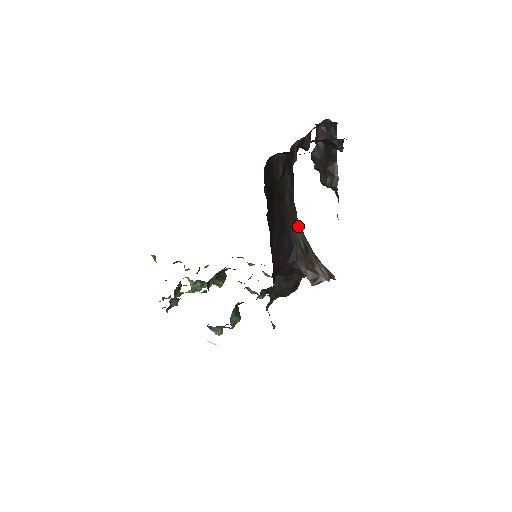
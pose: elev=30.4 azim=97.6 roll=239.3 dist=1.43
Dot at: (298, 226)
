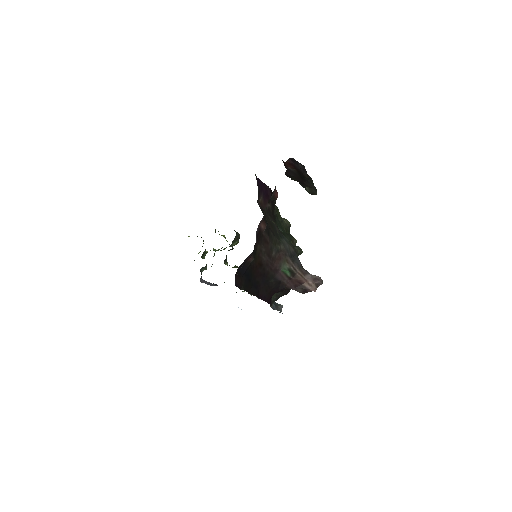
Dot at: (282, 259)
